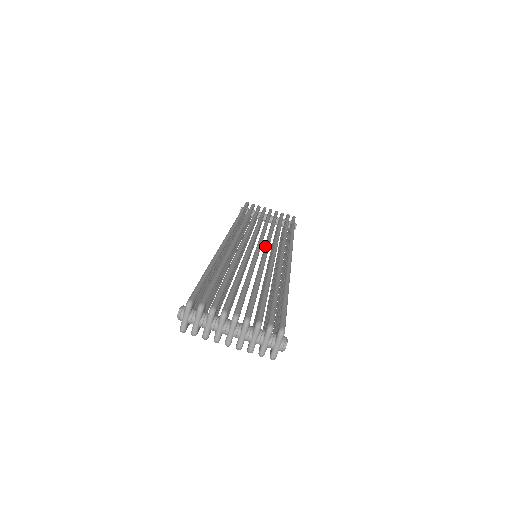
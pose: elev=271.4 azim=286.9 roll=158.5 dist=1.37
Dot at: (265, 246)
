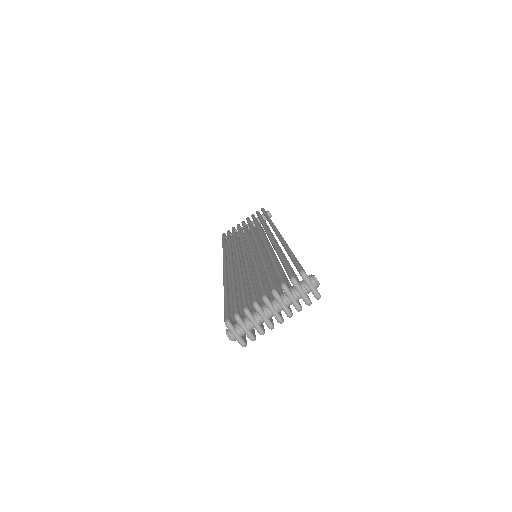
Dot at: occluded
